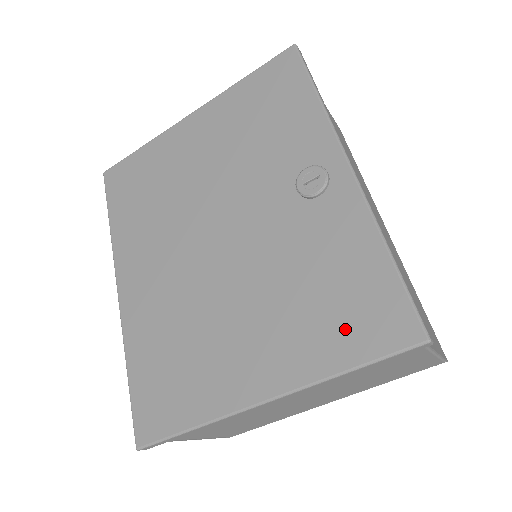
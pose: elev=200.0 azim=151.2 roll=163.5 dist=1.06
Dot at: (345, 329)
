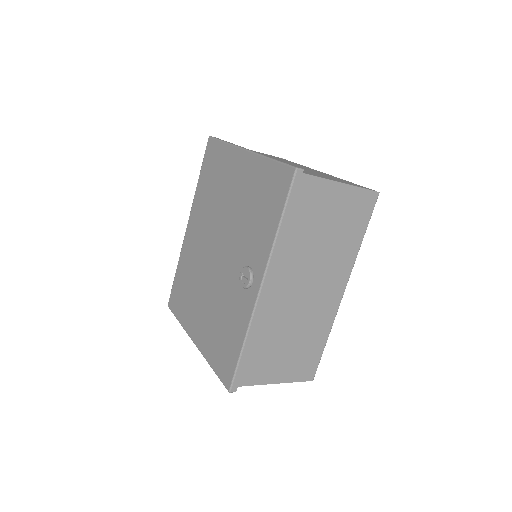
Dot at: (218, 354)
